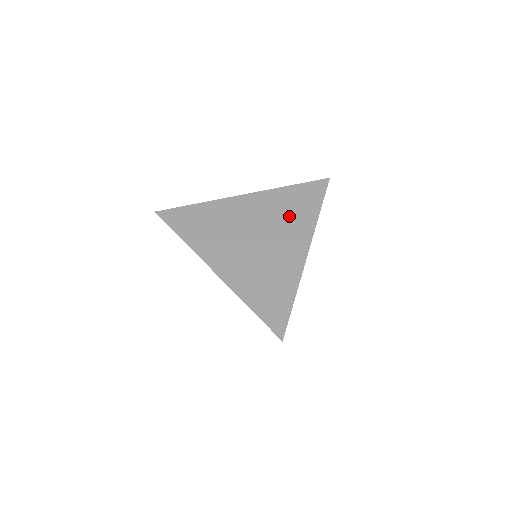
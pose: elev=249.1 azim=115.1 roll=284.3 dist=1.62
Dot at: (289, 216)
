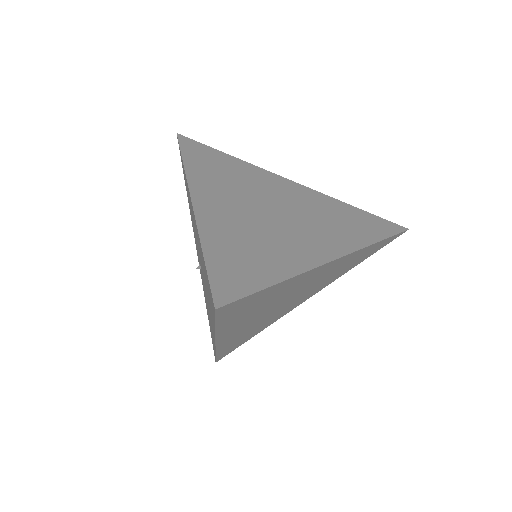
Dot at: (333, 221)
